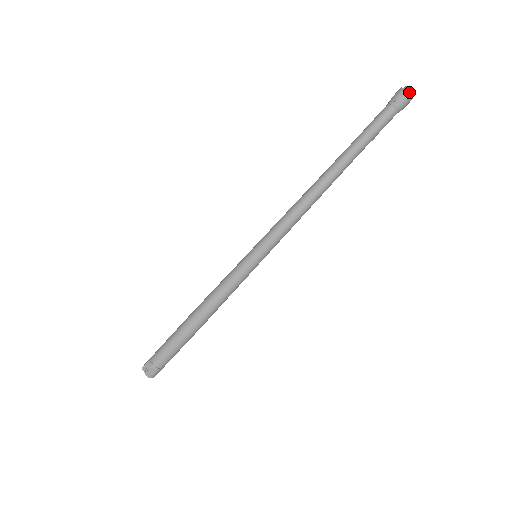
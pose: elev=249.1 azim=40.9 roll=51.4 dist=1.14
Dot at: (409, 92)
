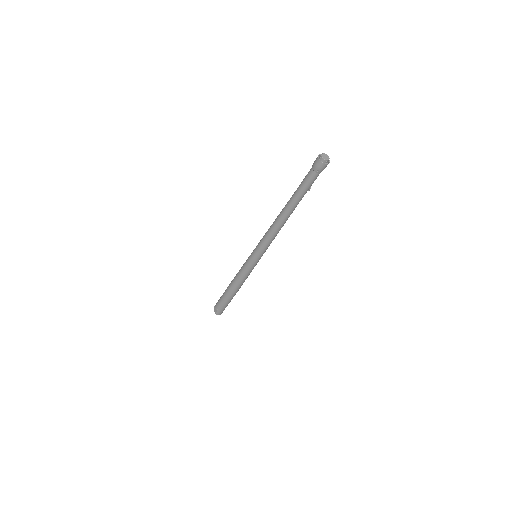
Dot at: (322, 160)
